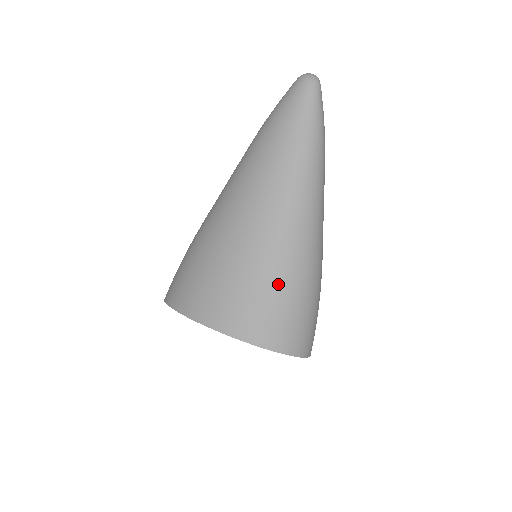
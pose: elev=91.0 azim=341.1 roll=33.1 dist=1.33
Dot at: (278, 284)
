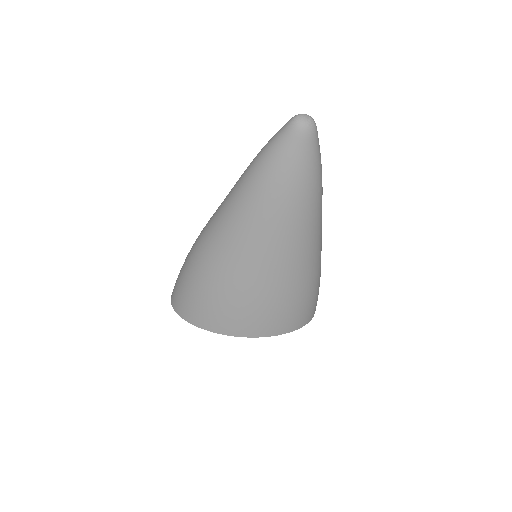
Dot at: (308, 290)
